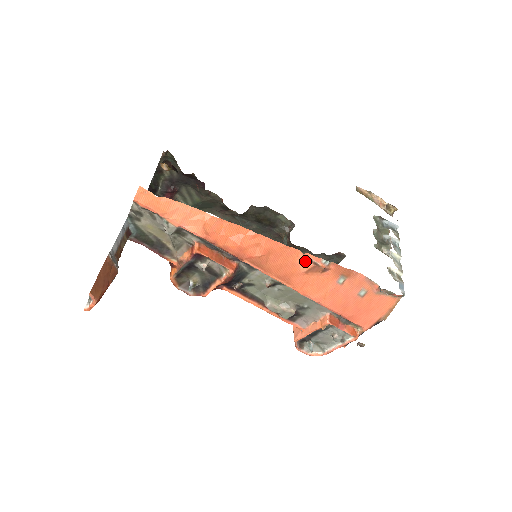
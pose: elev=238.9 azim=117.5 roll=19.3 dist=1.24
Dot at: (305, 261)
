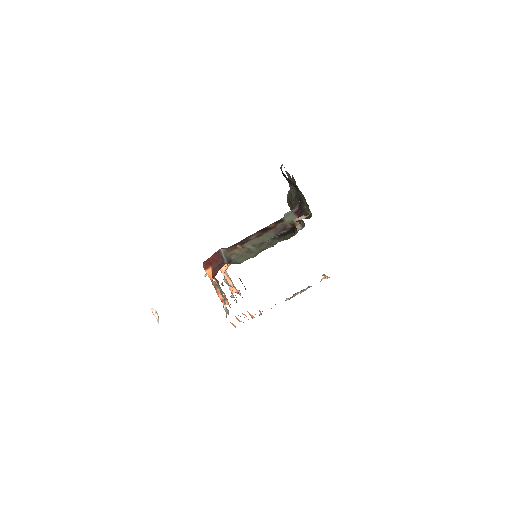
Dot at: (252, 317)
